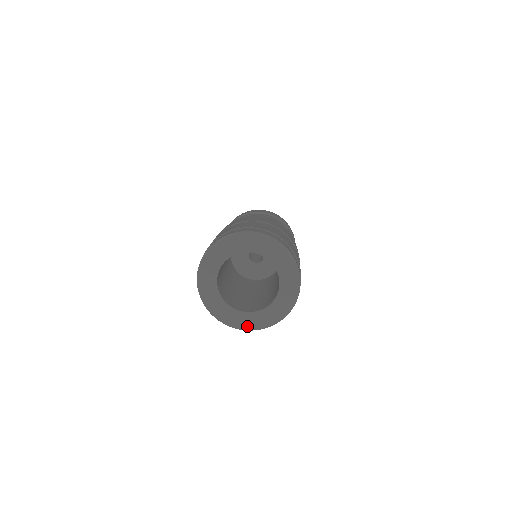
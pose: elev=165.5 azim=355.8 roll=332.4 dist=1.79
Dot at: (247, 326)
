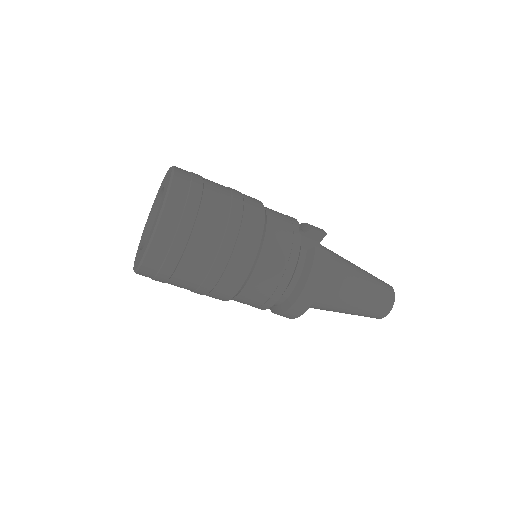
Dot at: (152, 234)
